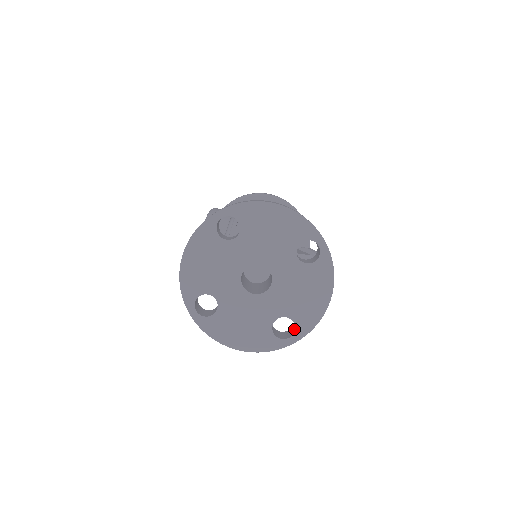
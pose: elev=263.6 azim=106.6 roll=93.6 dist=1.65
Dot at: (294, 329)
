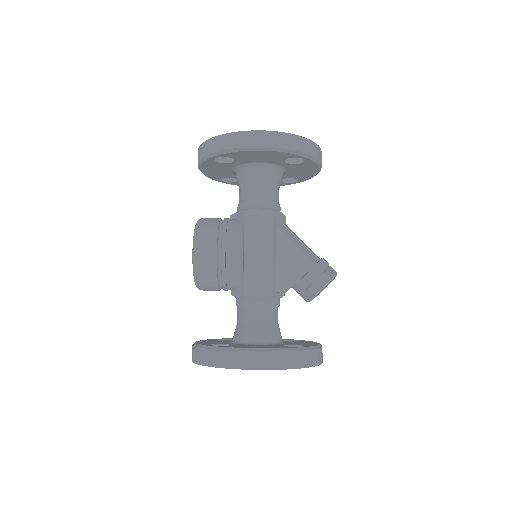
Dot at: occluded
